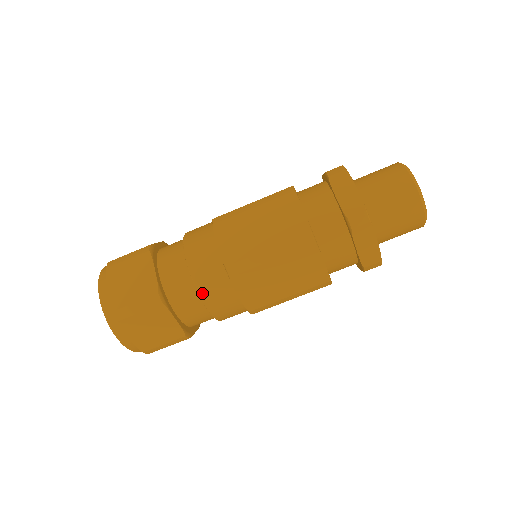
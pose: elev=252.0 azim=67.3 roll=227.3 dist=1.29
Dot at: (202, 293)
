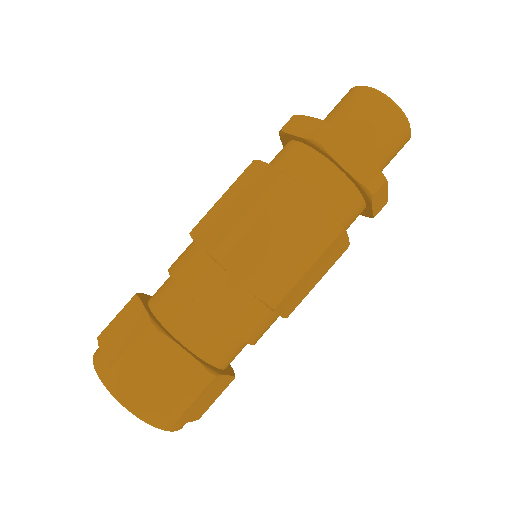
Dot at: (200, 301)
